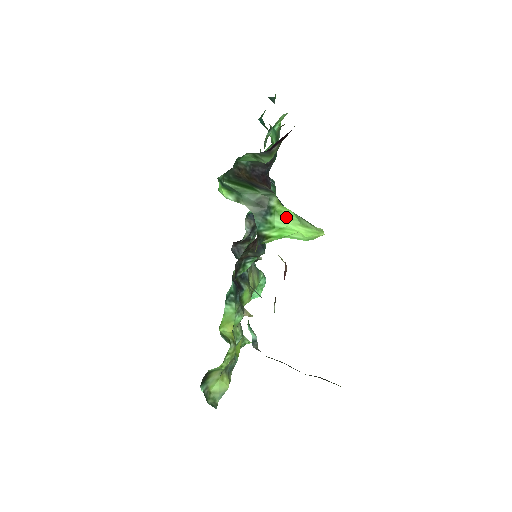
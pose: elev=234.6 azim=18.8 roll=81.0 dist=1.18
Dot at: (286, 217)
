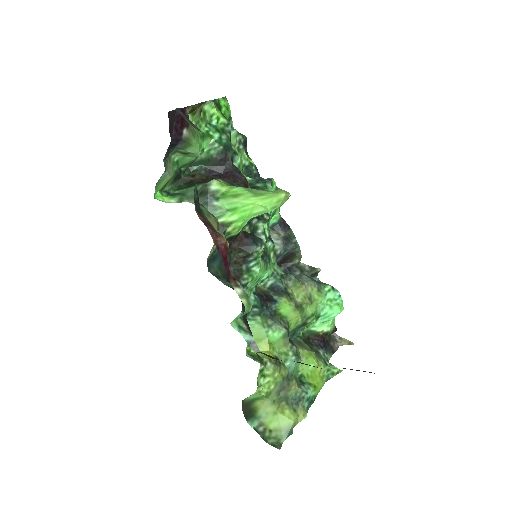
Dot at: (235, 195)
